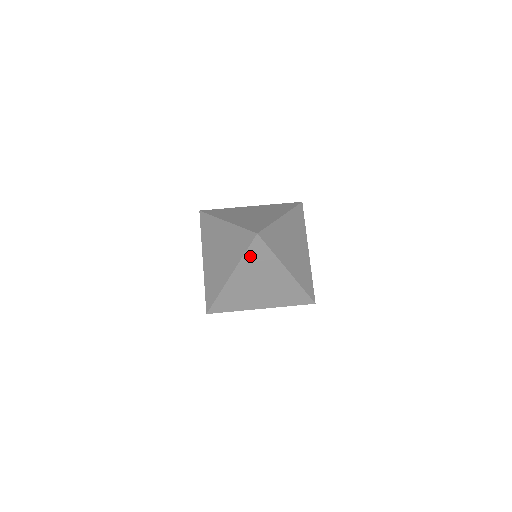
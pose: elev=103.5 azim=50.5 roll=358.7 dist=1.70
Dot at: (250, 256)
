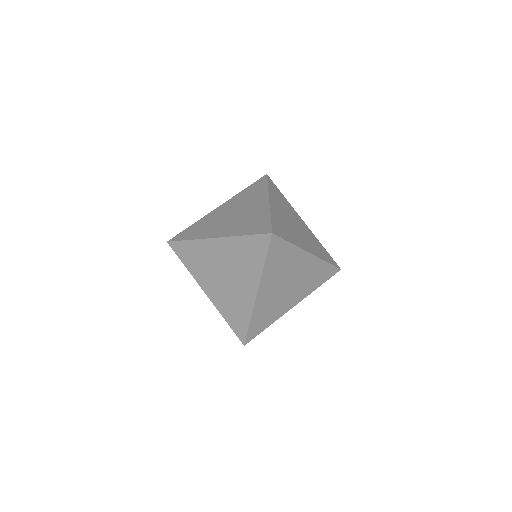
Dot at: (271, 261)
